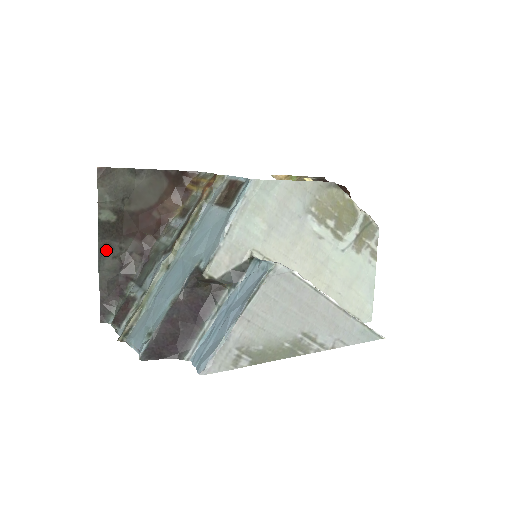
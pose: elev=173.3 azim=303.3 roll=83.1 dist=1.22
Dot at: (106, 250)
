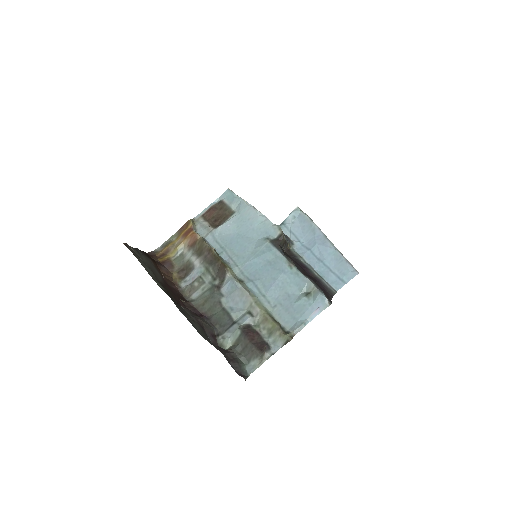
Dot at: (185, 315)
